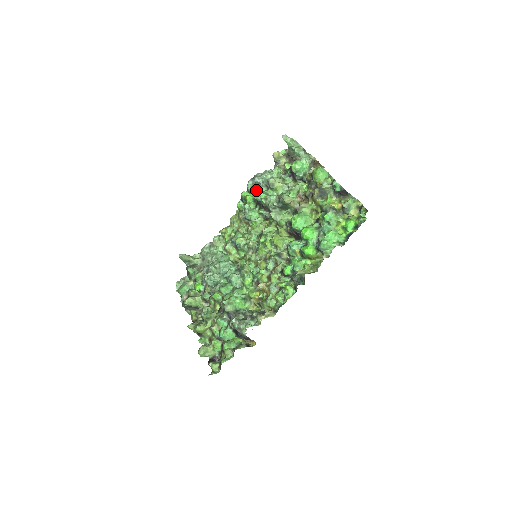
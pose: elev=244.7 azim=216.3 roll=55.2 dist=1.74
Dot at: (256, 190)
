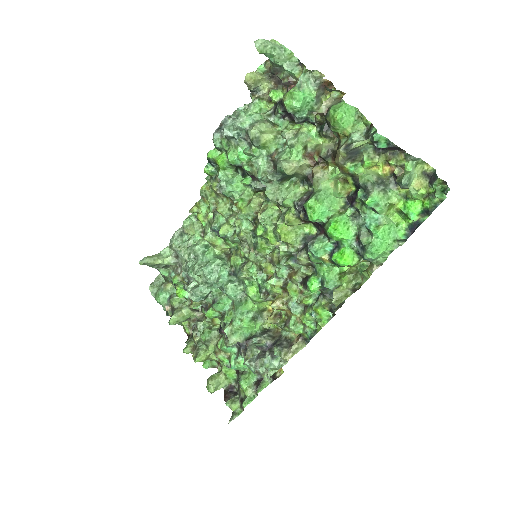
Dot at: (230, 149)
